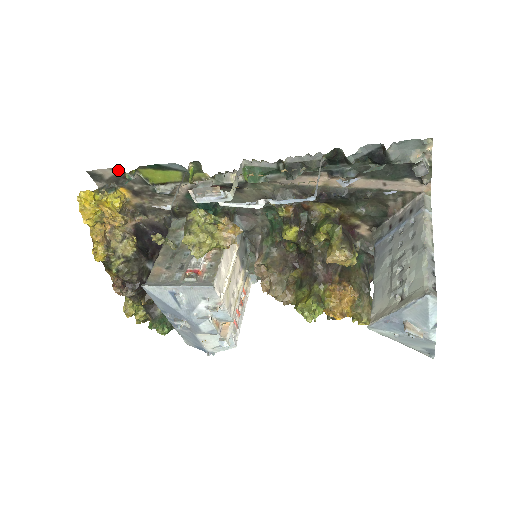
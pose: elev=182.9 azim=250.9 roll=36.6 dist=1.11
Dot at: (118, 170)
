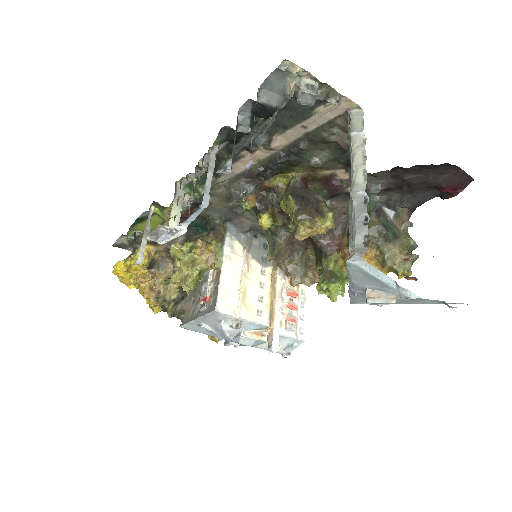
Dot at: (125, 235)
